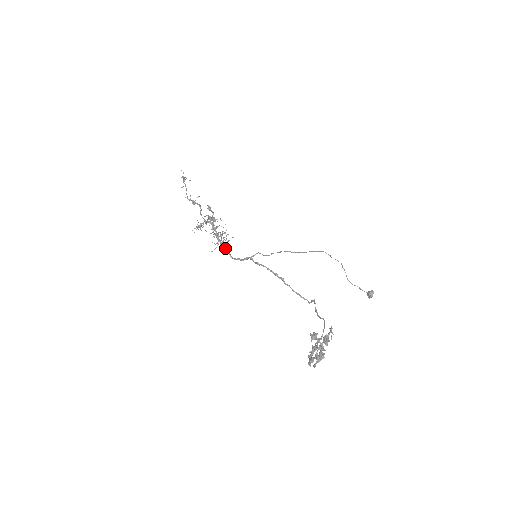
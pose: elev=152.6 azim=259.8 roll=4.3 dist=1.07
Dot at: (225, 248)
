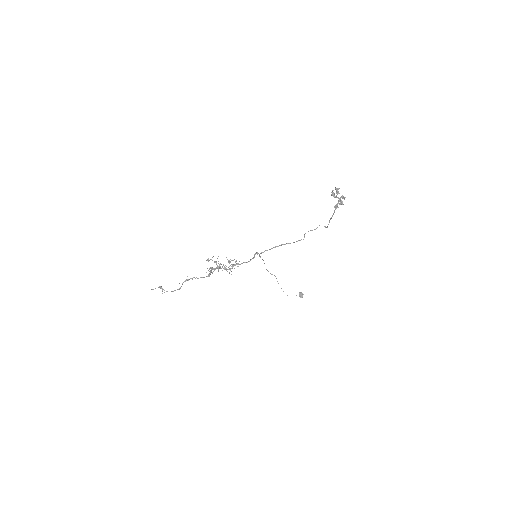
Dot at: (238, 264)
